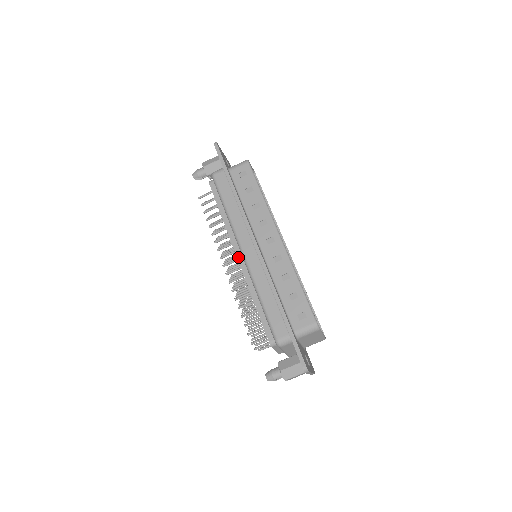
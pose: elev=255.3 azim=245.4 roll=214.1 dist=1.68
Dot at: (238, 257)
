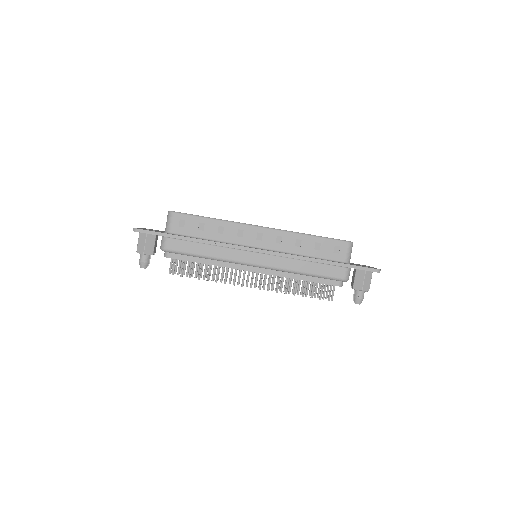
Dot at: (254, 271)
